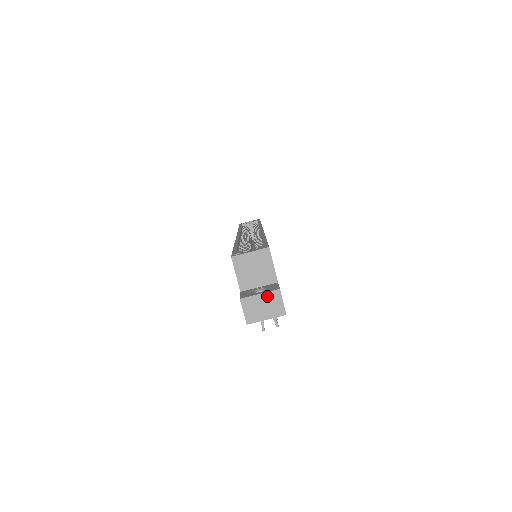
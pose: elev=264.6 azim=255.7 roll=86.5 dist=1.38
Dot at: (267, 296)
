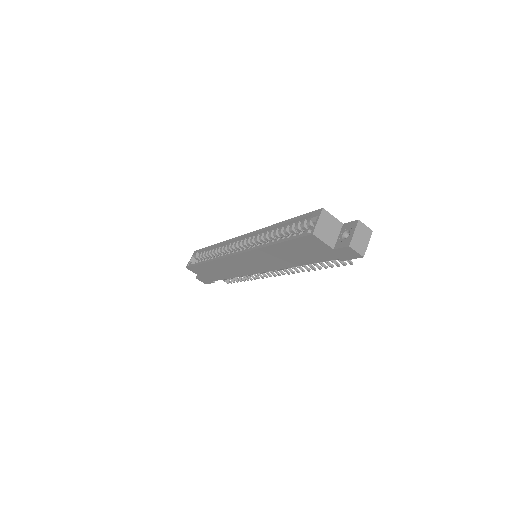
Dot at: (357, 230)
